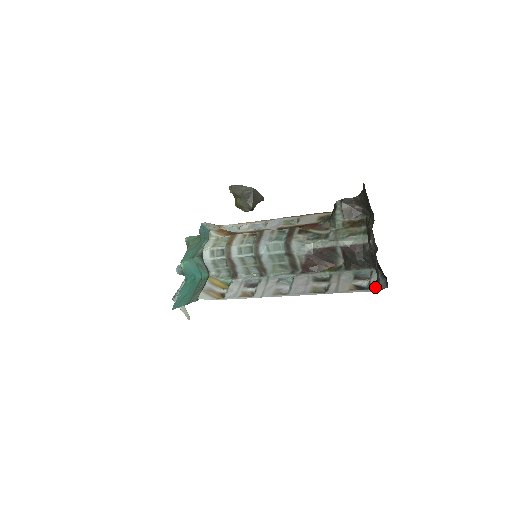
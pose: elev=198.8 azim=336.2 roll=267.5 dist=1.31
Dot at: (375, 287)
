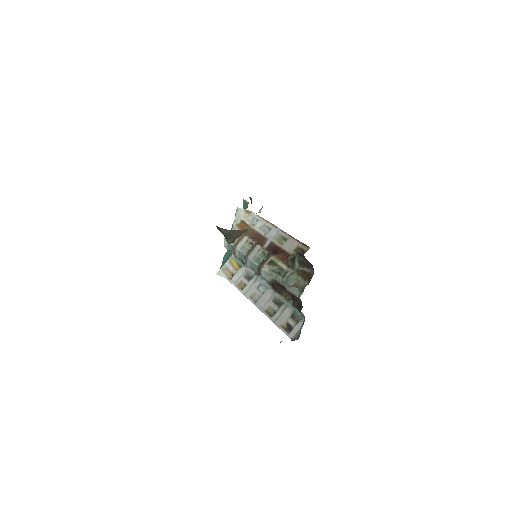
Dot at: (292, 335)
